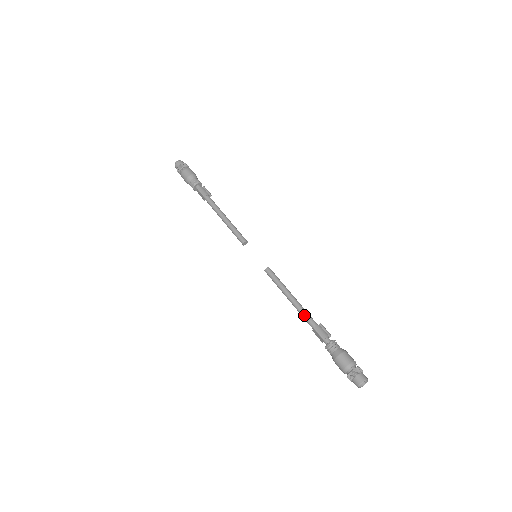
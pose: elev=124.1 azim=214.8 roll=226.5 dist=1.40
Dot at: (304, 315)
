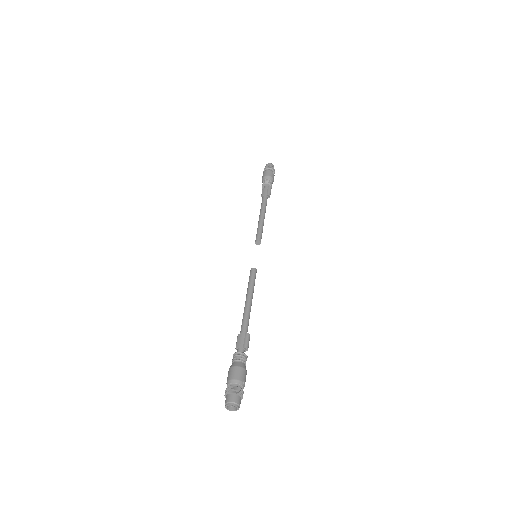
Dot at: (242, 320)
